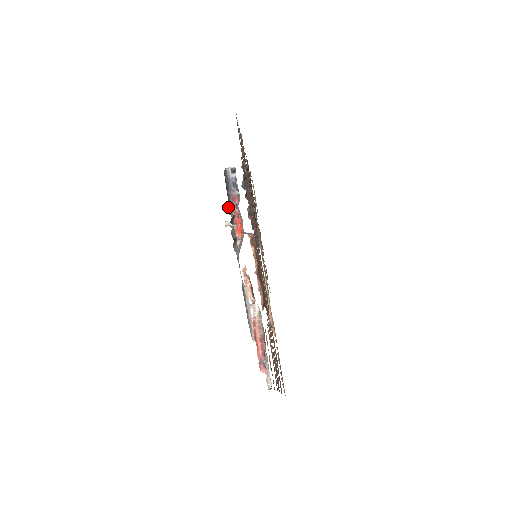
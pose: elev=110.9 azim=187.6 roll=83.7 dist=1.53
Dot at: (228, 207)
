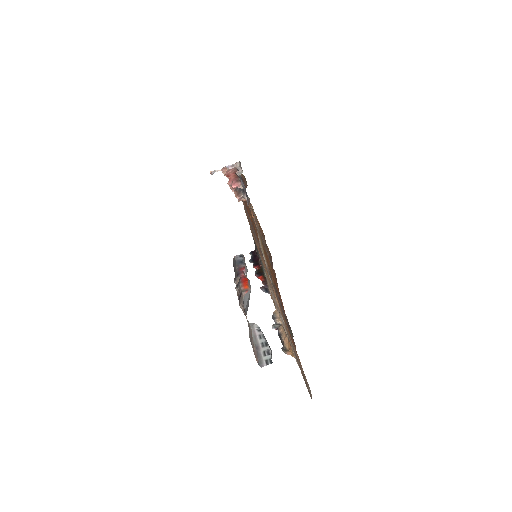
Dot at: (235, 278)
